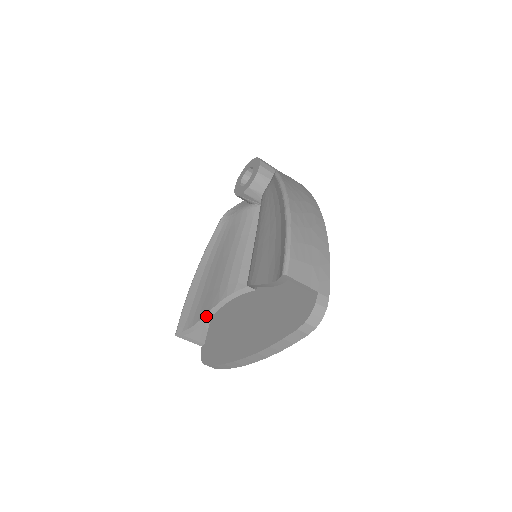
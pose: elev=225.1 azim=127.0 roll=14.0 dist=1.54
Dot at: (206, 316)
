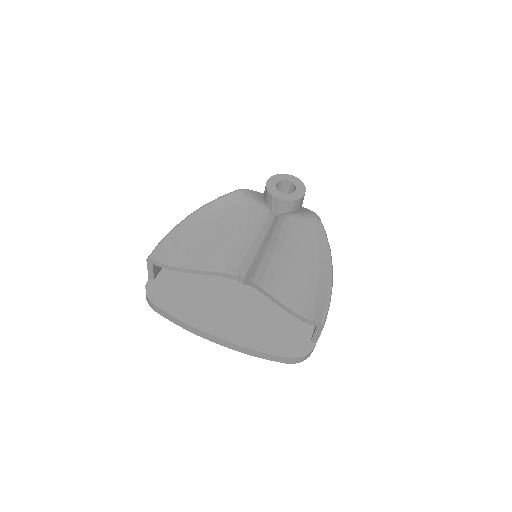
Dot at: (193, 270)
